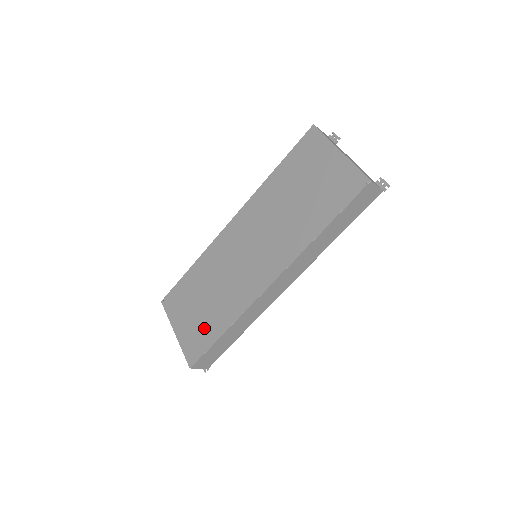
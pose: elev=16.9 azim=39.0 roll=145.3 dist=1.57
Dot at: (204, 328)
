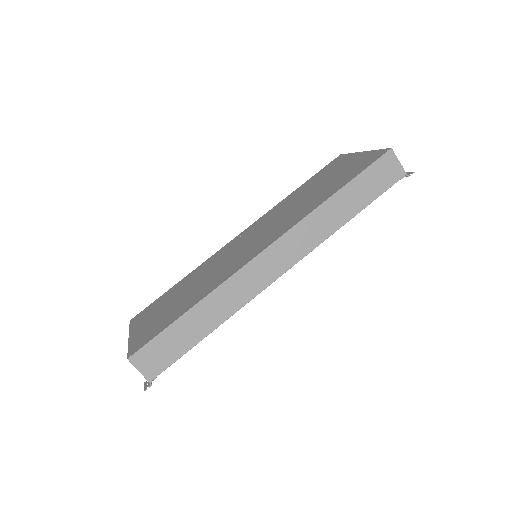
Dot at: (167, 316)
